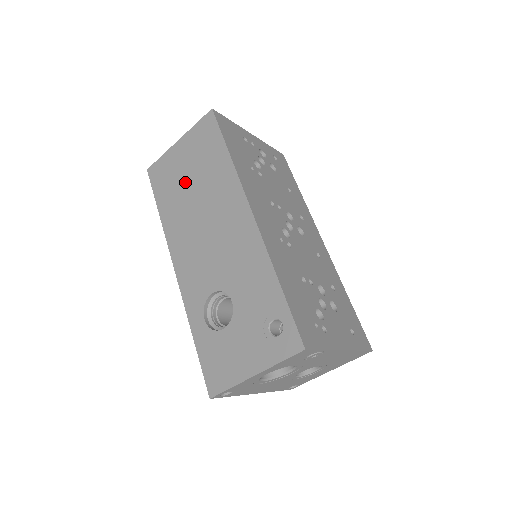
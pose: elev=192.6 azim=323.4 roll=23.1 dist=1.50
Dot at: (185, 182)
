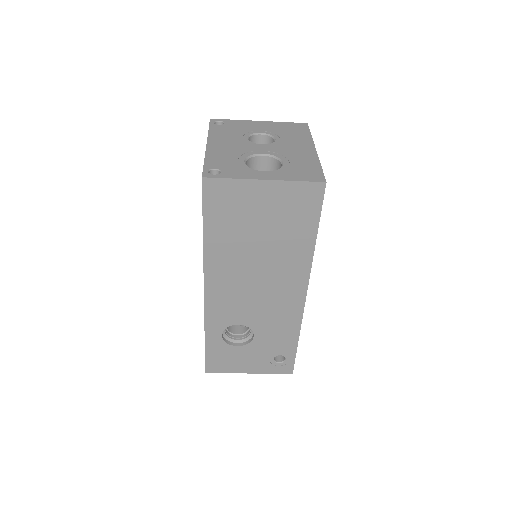
Dot at: (253, 230)
